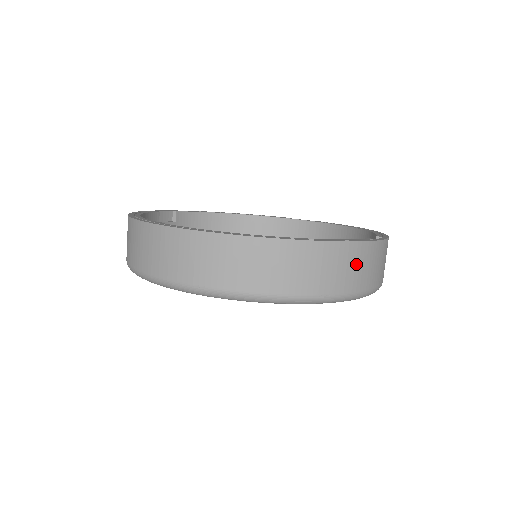
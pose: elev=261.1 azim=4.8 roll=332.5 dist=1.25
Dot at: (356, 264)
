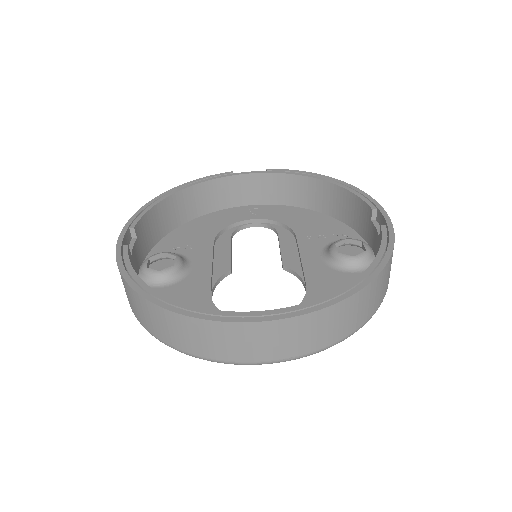
Dot at: occluded
